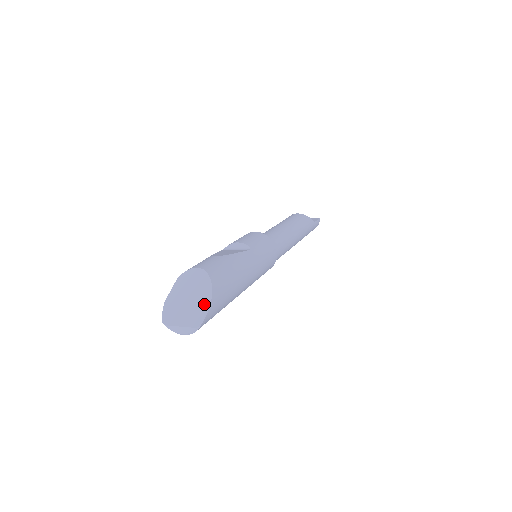
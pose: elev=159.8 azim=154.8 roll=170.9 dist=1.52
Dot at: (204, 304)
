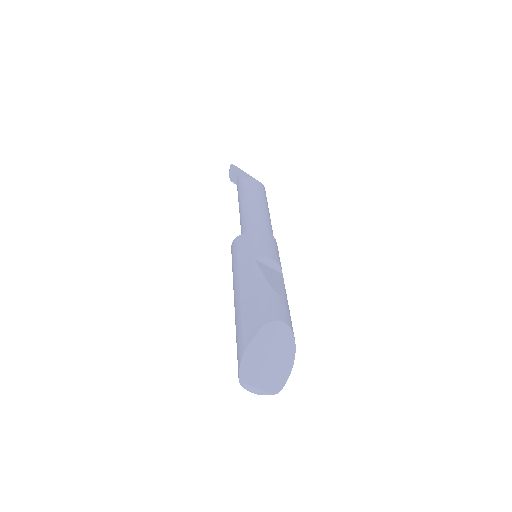
Dot at: (286, 370)
